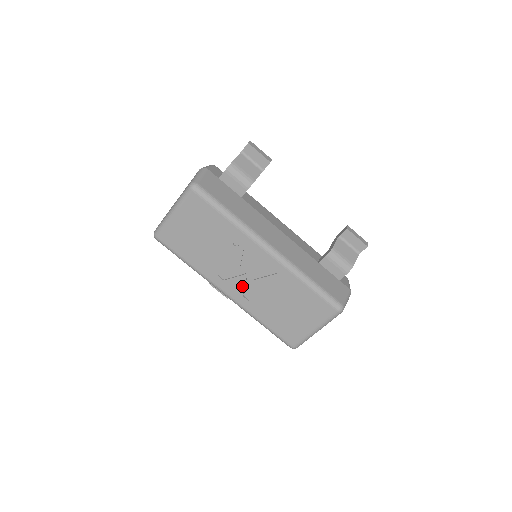
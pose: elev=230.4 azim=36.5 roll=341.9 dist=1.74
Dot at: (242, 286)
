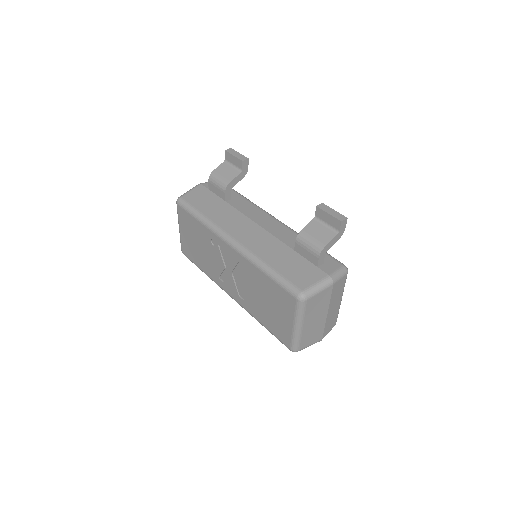
Dot at: (234, 285)
